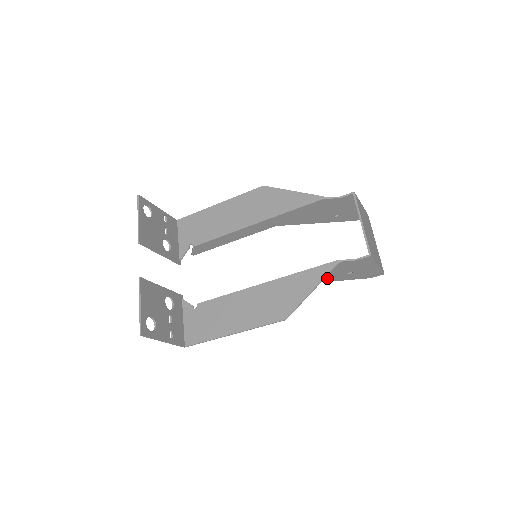
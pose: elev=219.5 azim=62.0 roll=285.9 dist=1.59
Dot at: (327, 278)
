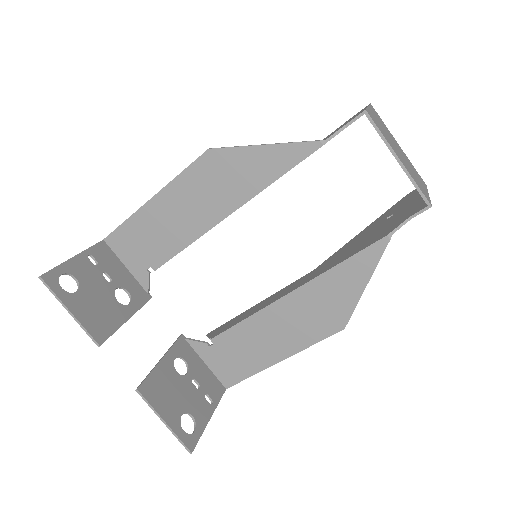
Dot at: occluded
